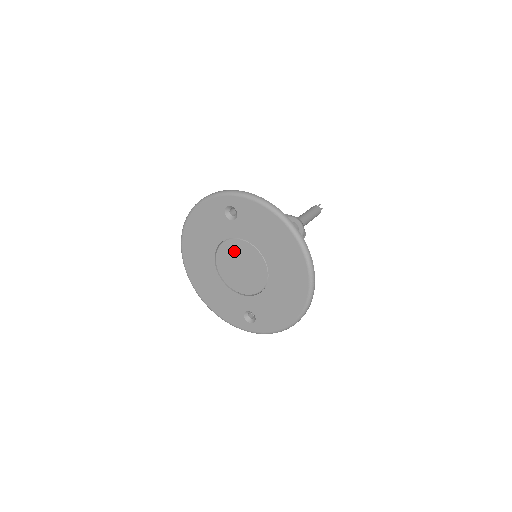
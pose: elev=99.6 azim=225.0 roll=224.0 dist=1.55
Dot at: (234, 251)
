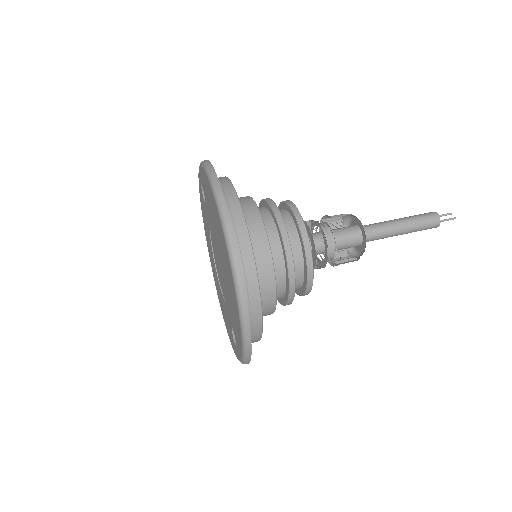
Dot at: (214, 243)
